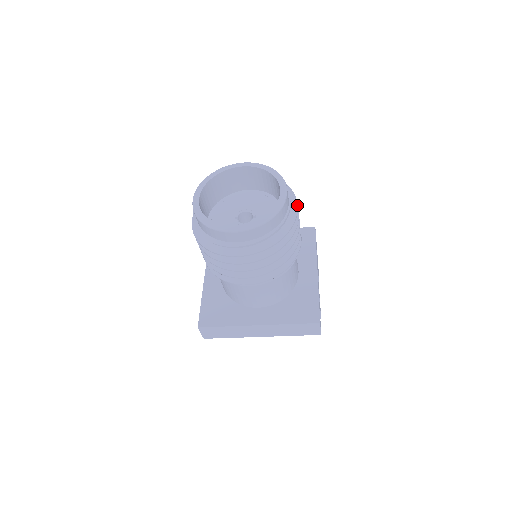
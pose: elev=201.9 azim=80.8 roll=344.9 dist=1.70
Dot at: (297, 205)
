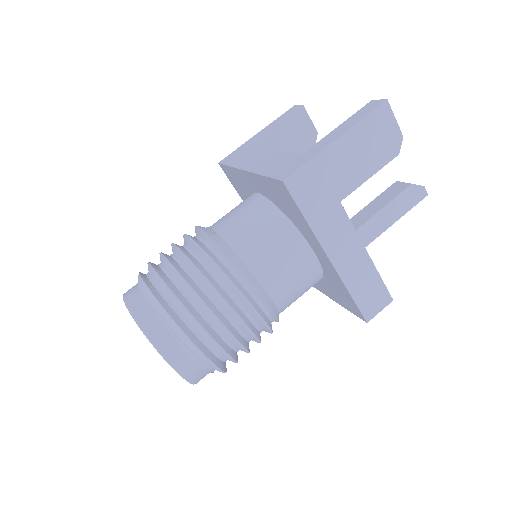
Dot at: (197, 350)
